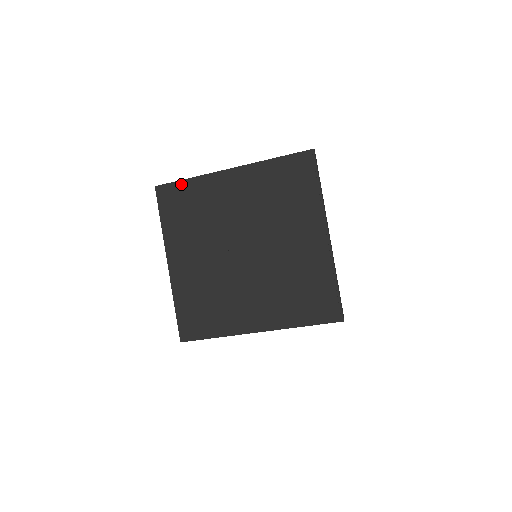
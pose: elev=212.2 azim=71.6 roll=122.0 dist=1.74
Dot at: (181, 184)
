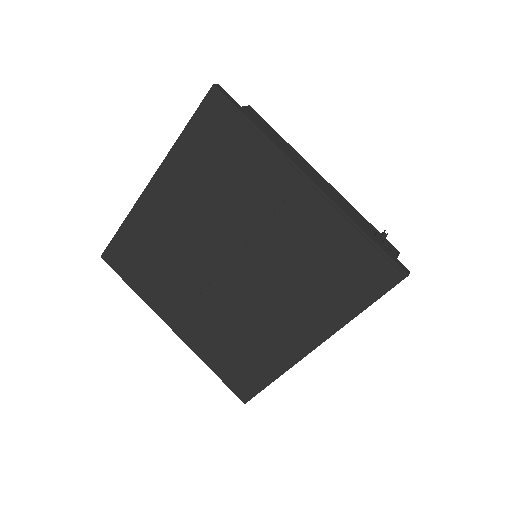
Dot at: (119, 237)
